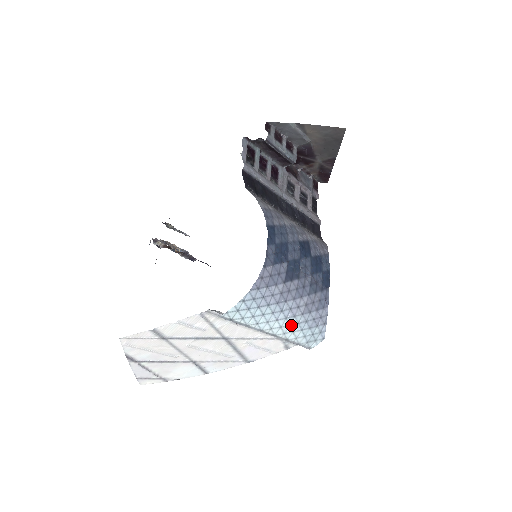
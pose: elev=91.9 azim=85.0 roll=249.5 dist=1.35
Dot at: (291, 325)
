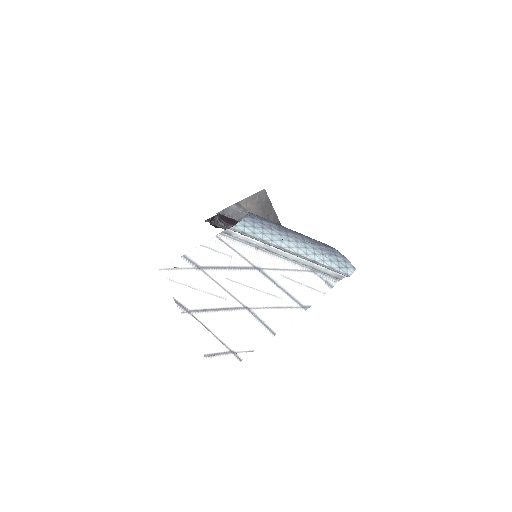
Dot at: (307, 248)
